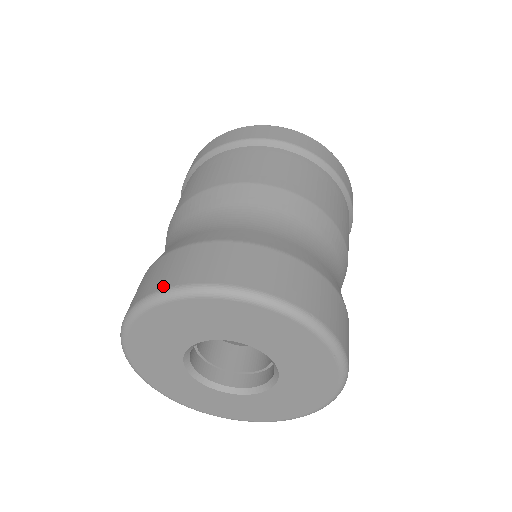
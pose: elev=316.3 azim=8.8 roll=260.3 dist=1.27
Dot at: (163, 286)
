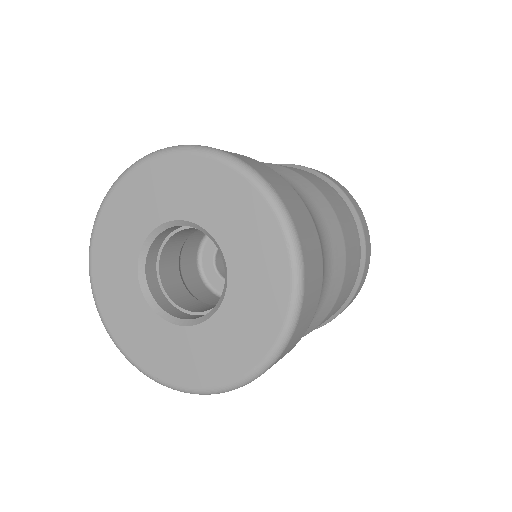
Dot at: occluded
